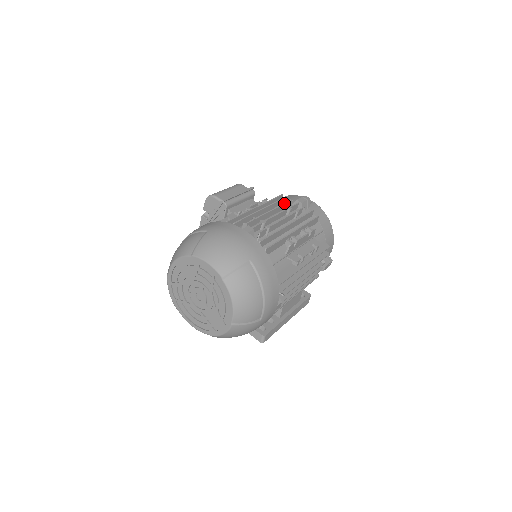
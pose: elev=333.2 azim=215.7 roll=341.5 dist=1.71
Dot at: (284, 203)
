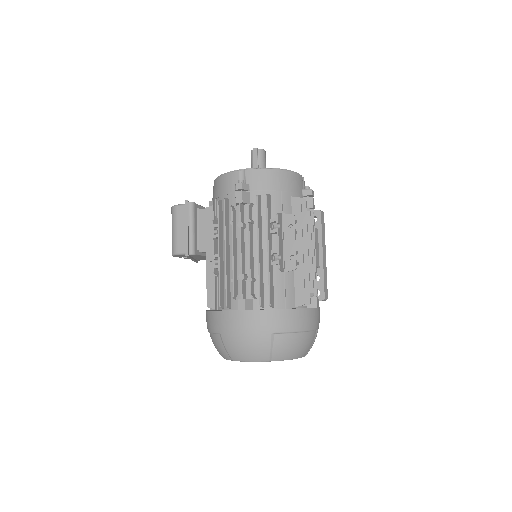
Dot at: (232, 223)
